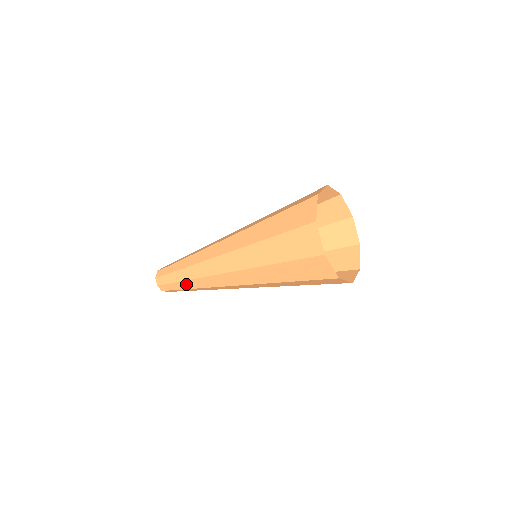
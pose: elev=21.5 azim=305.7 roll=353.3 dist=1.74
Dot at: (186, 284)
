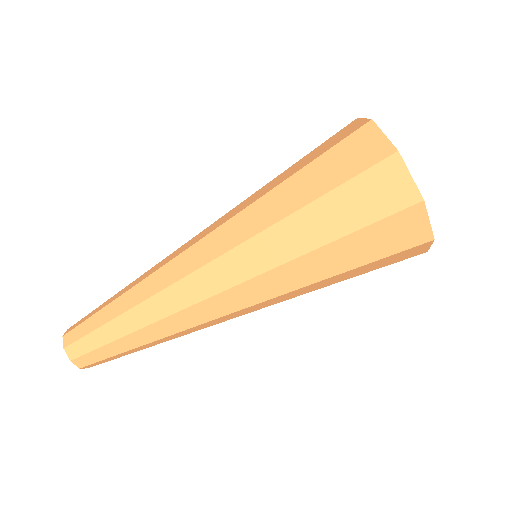
Dot at: (126, 322)
